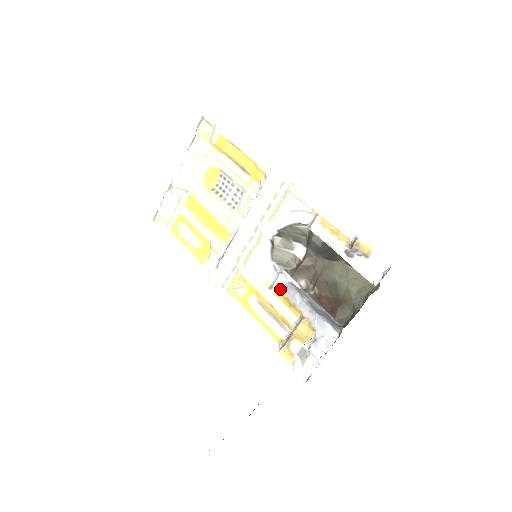
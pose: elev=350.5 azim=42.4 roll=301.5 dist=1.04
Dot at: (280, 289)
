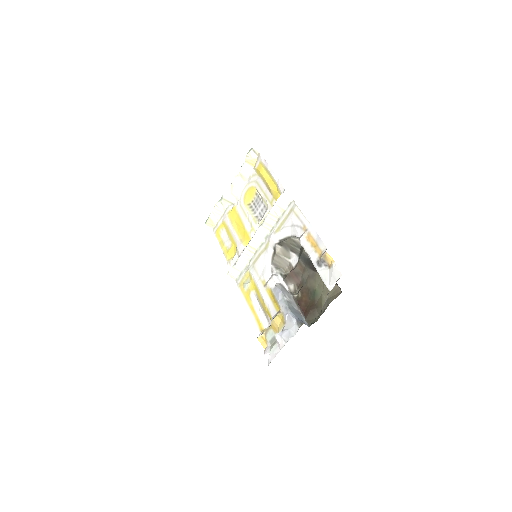
Dot at: (271, 287)
